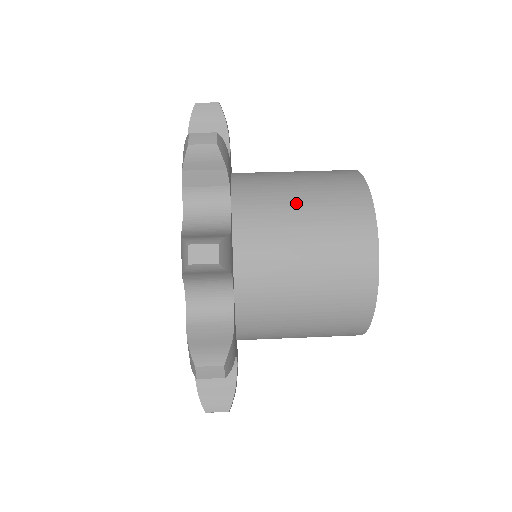
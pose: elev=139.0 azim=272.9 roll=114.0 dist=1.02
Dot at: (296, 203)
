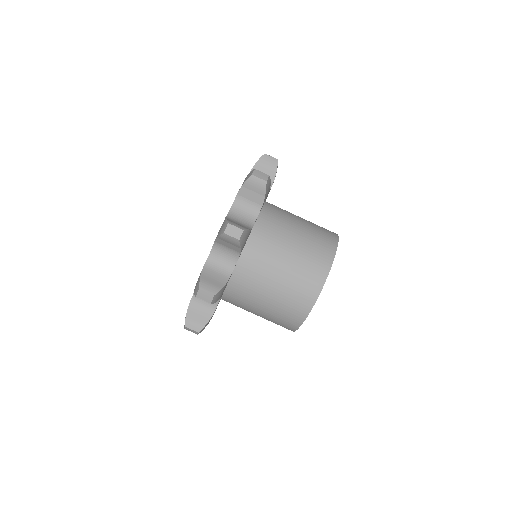
Dot at: (280, 265)
